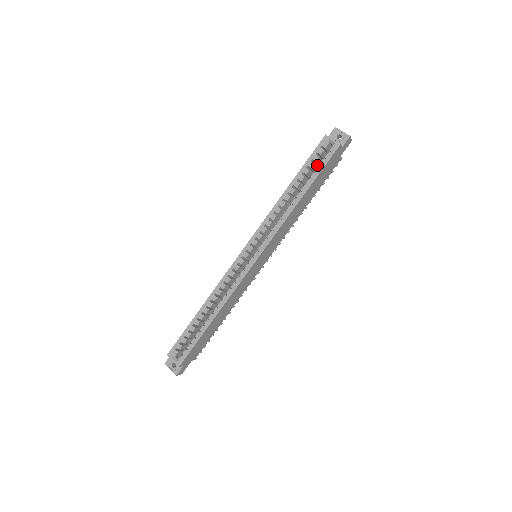
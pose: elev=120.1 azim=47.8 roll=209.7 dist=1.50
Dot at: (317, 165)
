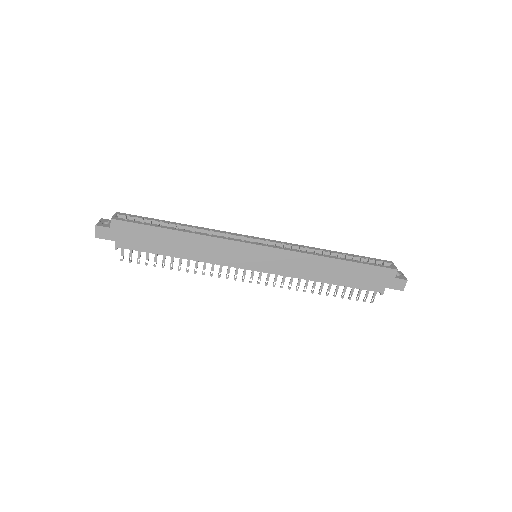
Dot at: occluded
